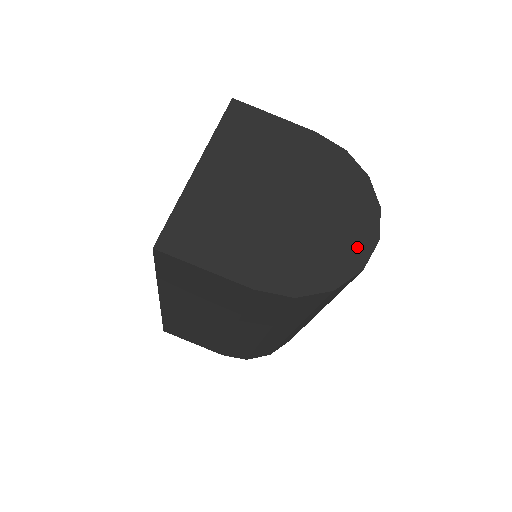
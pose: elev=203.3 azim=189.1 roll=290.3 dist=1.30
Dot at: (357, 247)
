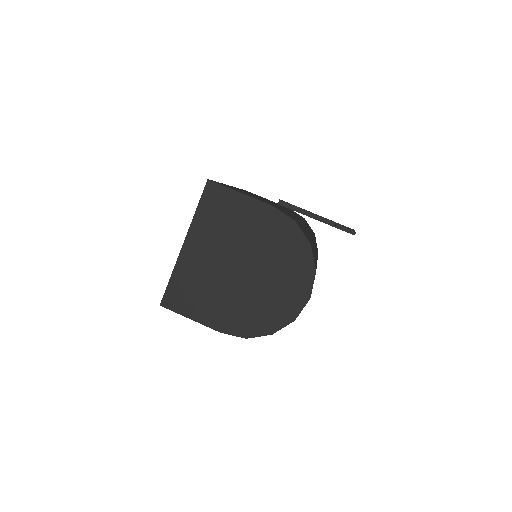
Dot at: (293, 304)
